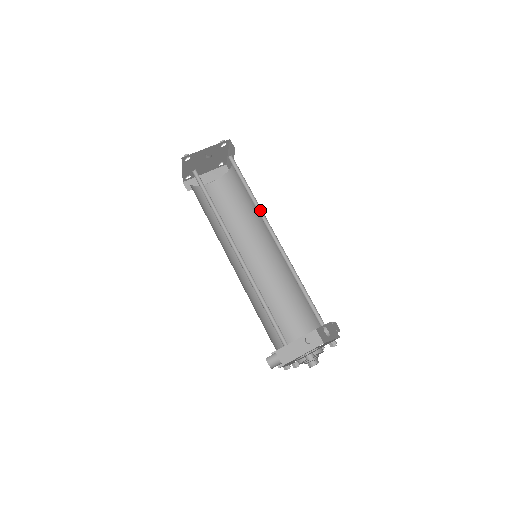
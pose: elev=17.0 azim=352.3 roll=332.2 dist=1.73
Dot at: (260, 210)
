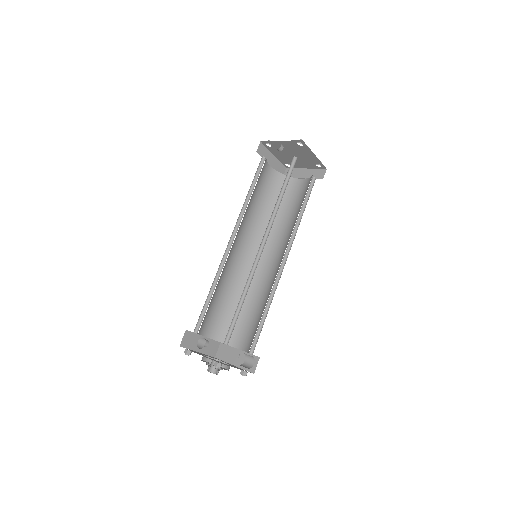
Dot at: occluded
